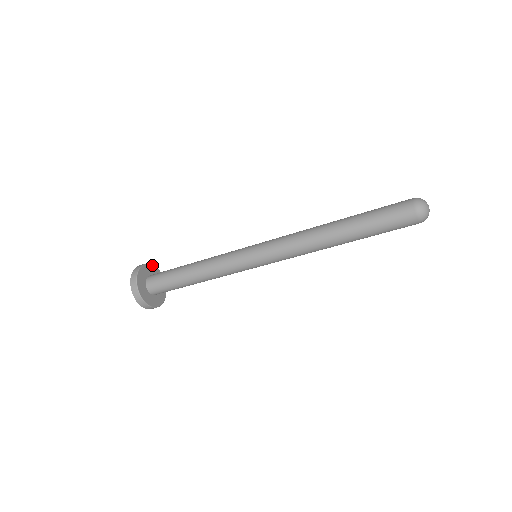
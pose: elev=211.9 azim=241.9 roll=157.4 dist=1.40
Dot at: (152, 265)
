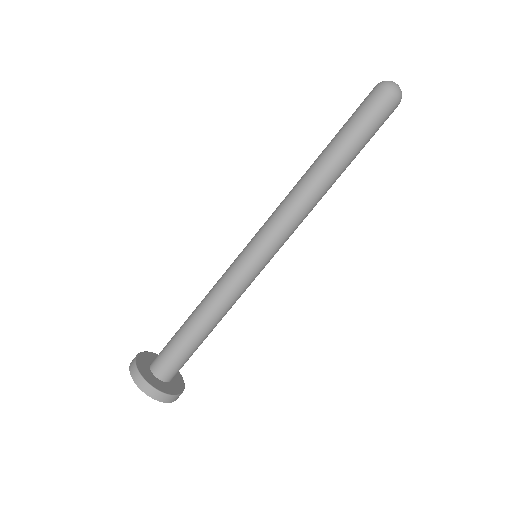
Dot at: occluded
